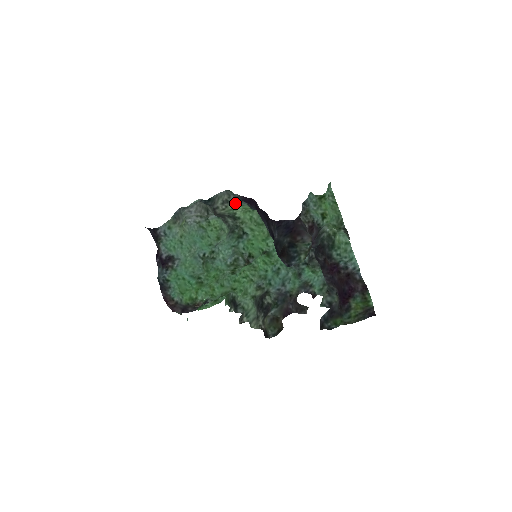
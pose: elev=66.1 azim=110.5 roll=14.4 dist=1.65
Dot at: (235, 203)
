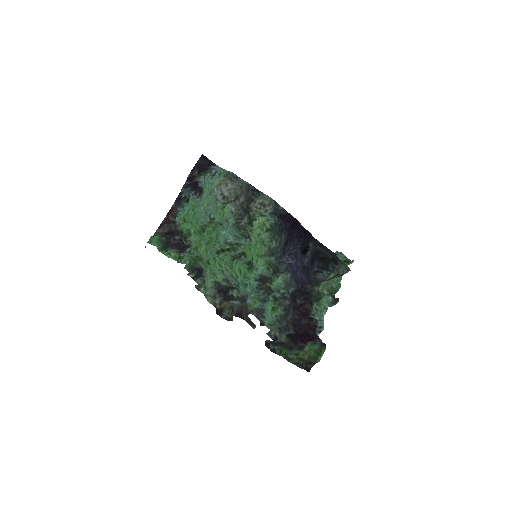
Dot at: (269, 212)
